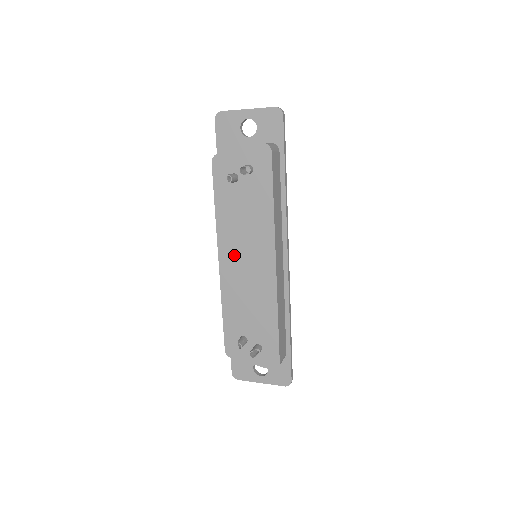
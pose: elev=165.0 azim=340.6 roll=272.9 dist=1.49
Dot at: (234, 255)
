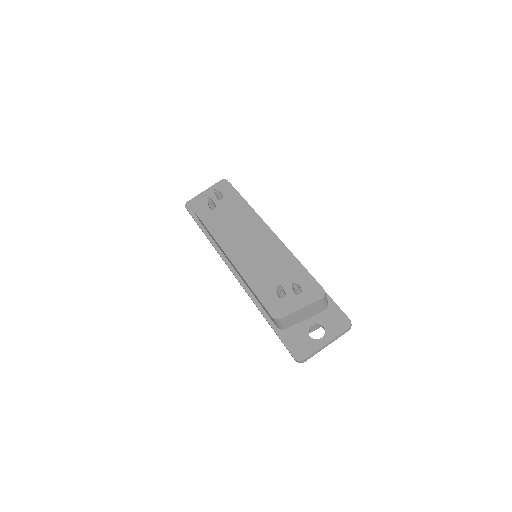
Dot at: (237, 245)
